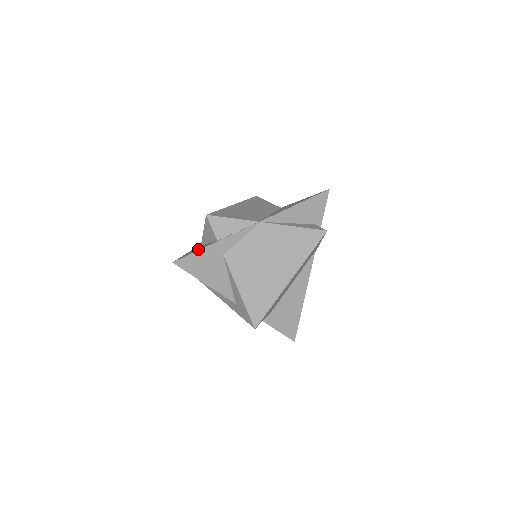
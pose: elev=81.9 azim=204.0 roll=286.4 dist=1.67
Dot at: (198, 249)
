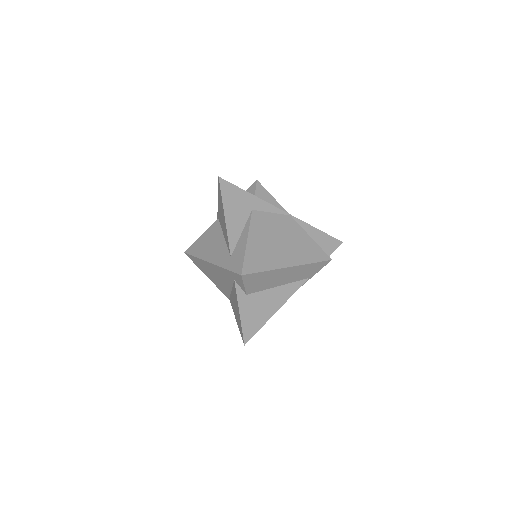
Dot at: occluded
